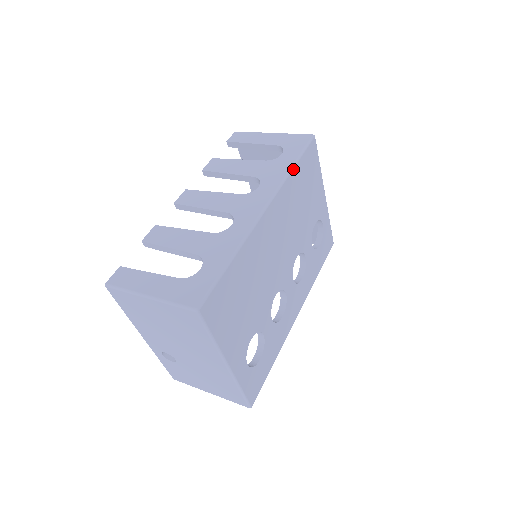
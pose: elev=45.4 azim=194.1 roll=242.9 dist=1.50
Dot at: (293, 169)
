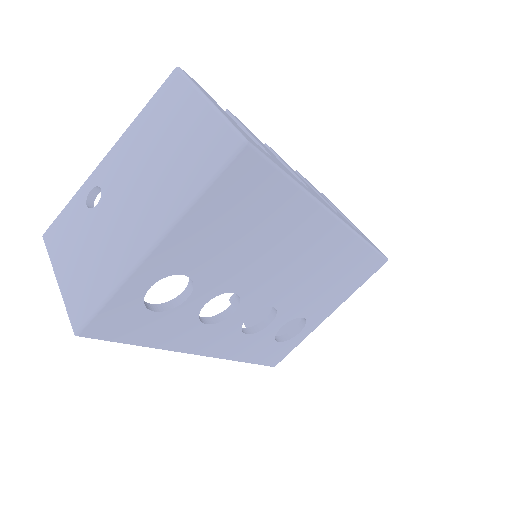
Dot at: (365, 243)
